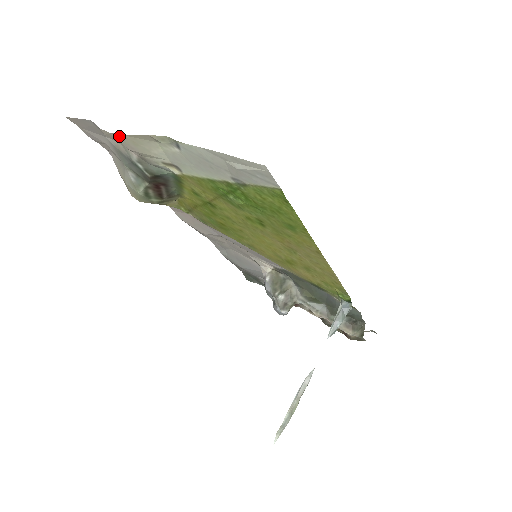
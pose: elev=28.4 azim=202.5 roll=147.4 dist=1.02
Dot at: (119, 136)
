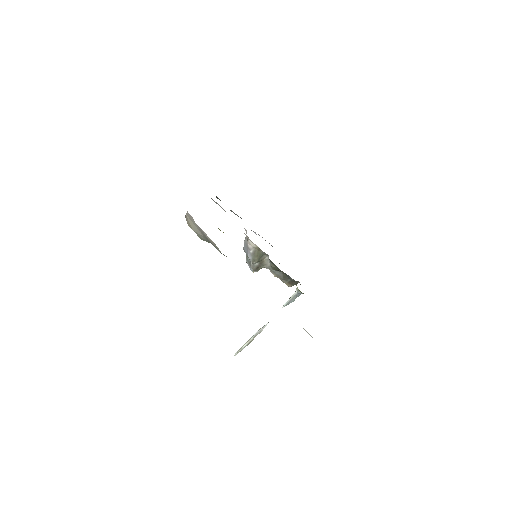
Dot at: occluded
